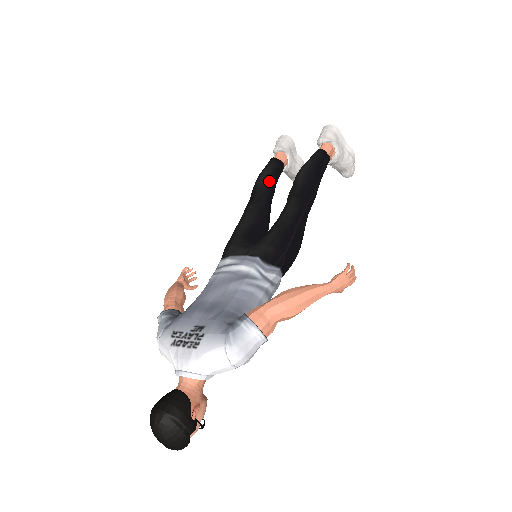
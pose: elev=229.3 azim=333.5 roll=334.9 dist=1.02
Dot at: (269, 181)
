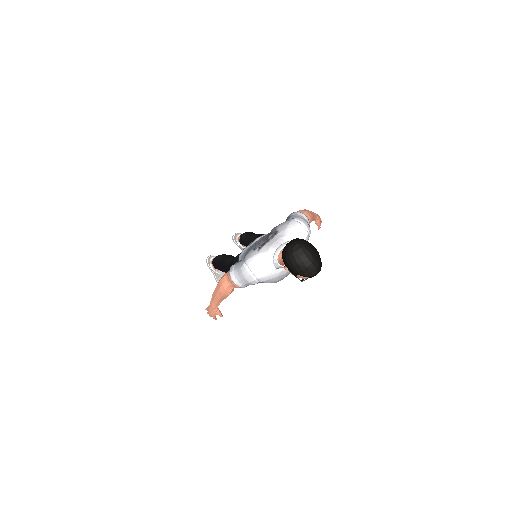
Dot at: (225, 254)
